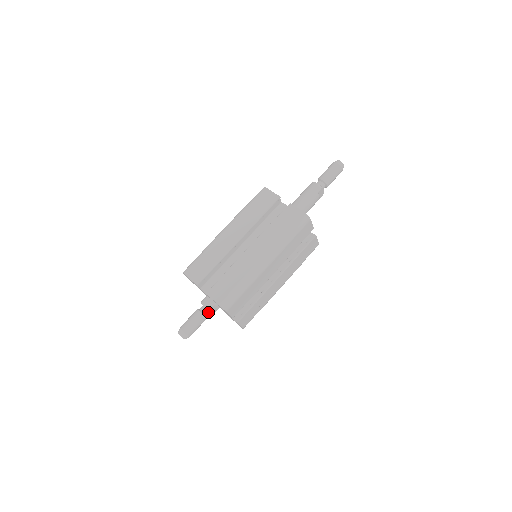
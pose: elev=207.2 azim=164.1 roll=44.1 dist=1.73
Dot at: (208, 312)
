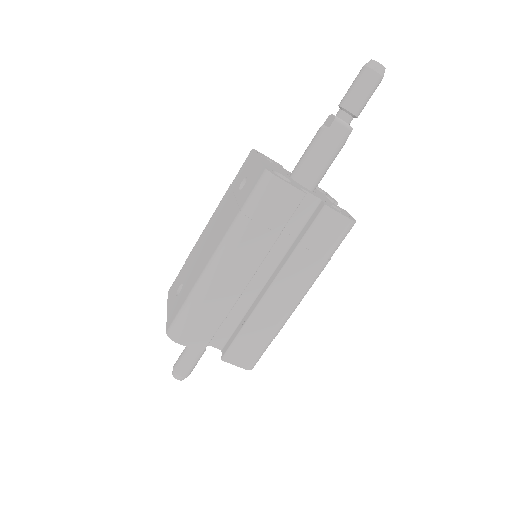
Dot at: occluded
